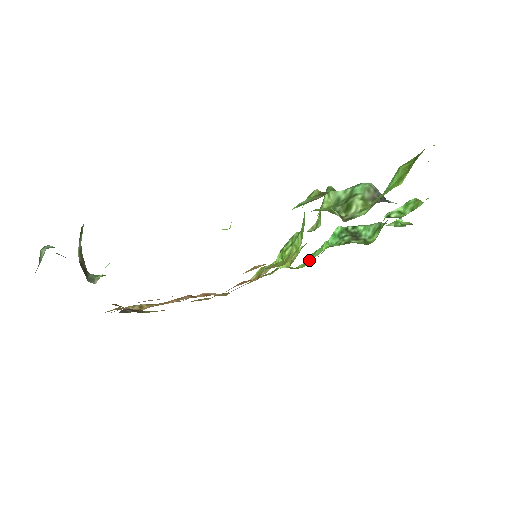
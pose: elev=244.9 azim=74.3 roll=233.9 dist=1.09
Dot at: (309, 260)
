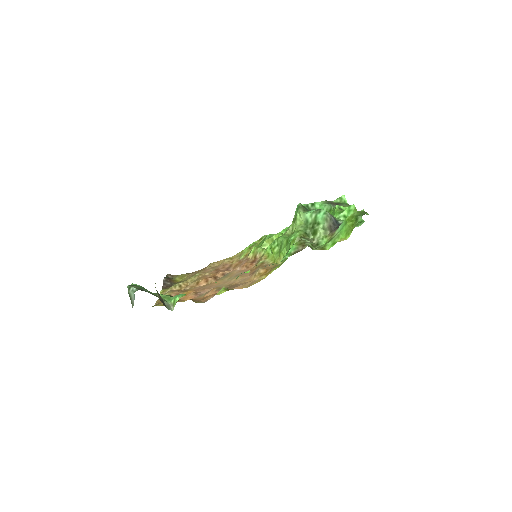
Dot at: occluded
